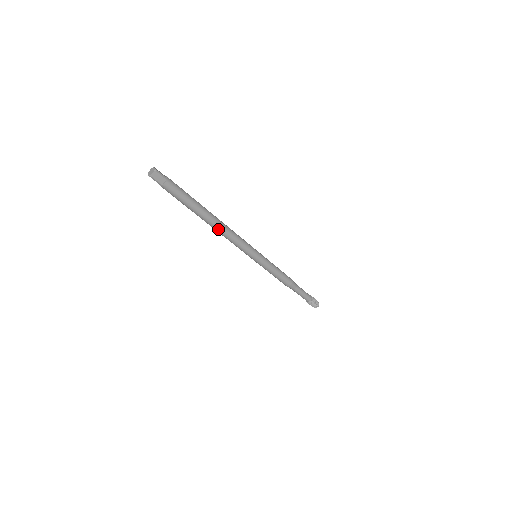
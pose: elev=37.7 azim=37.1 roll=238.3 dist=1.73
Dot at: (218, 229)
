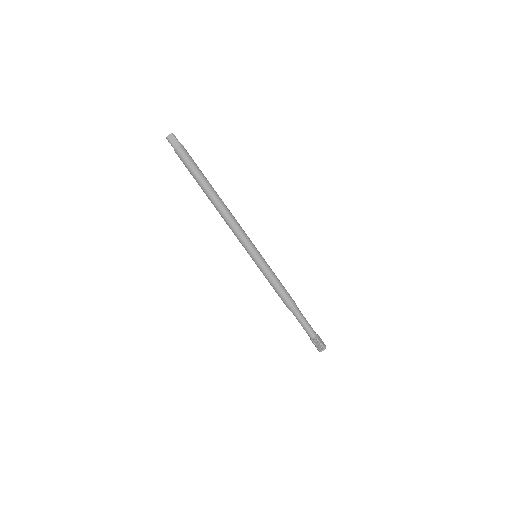
Dot at: (219, 209)
